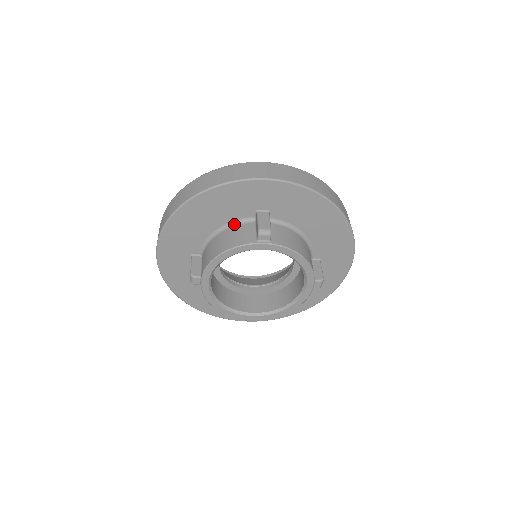
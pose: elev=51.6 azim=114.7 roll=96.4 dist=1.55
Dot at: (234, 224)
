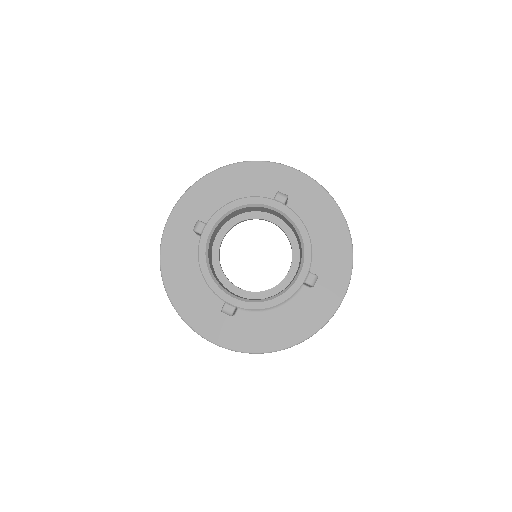
Dot at: occluded
